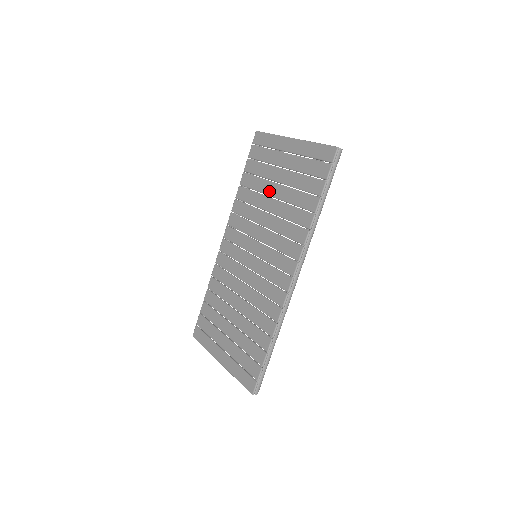
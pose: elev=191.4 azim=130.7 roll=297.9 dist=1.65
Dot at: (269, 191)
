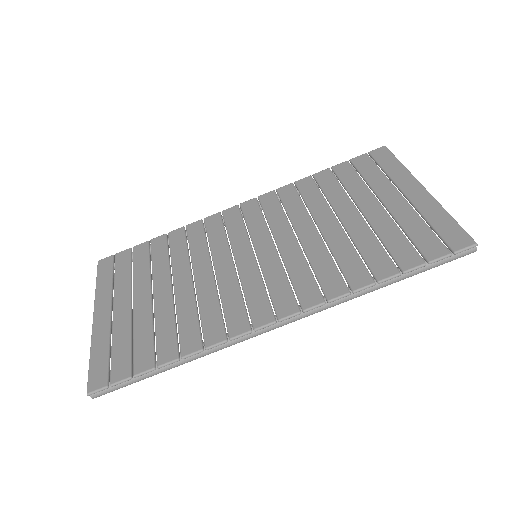
Dot at: (342, 210)
